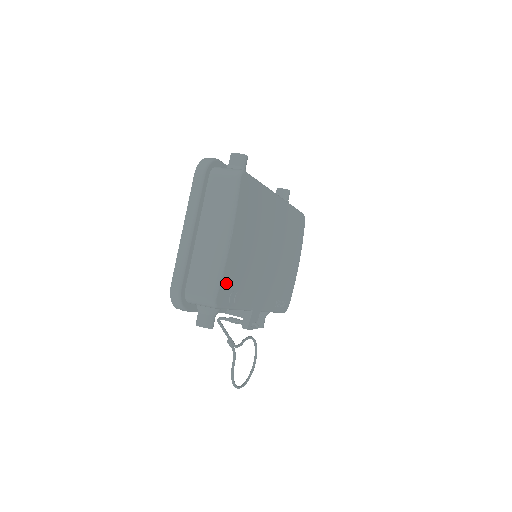
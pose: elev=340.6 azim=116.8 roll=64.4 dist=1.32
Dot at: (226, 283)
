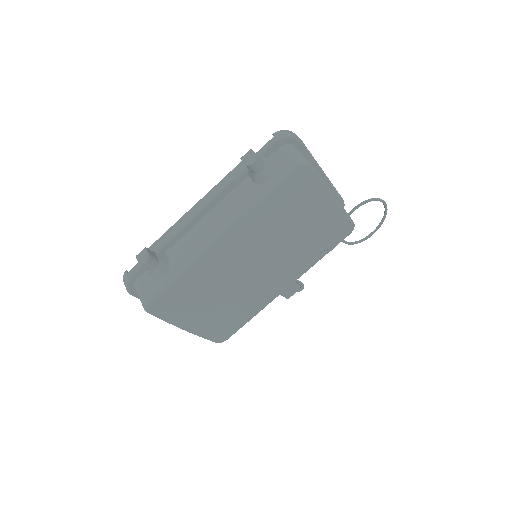
Dot at: (219, 334)
